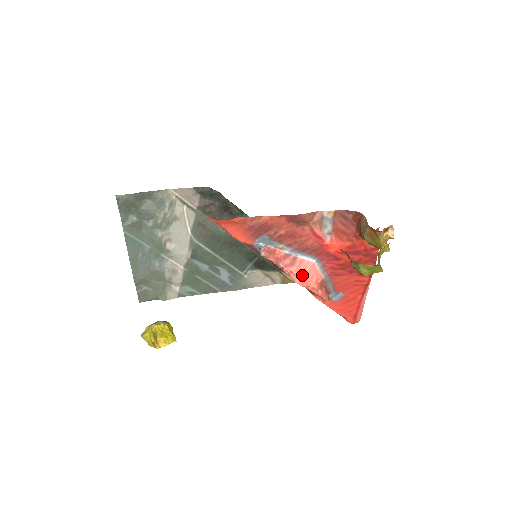
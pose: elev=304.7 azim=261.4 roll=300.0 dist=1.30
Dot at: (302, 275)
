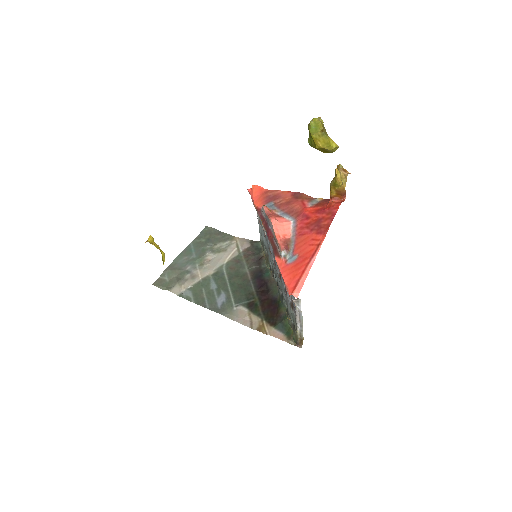
Dot at: (278, 221)
